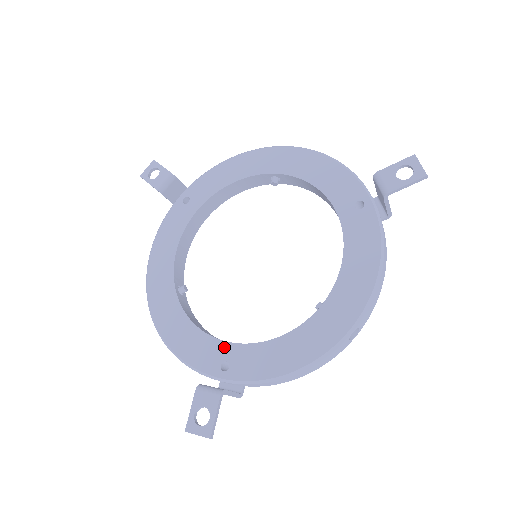
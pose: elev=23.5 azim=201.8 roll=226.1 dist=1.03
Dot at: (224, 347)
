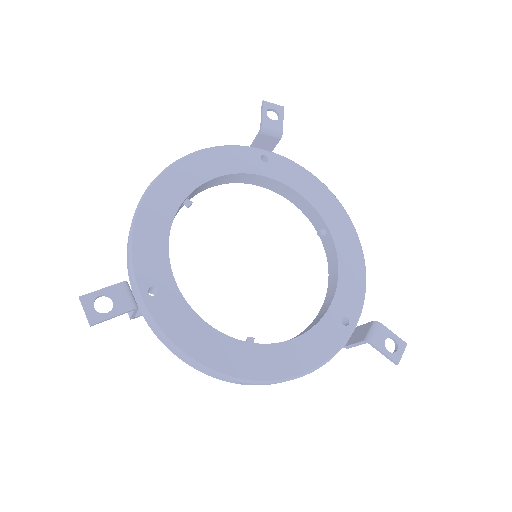
Dot at: (169, 279)
